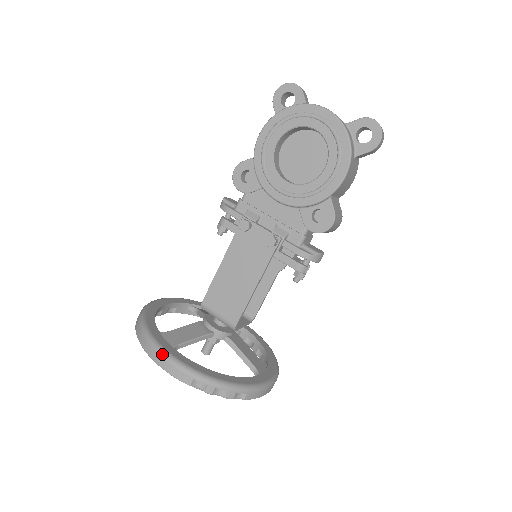
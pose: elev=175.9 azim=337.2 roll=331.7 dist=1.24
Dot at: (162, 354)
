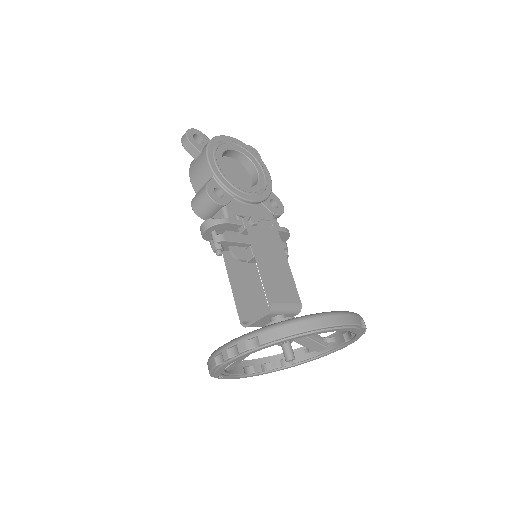
Dot at: (336, 313)
